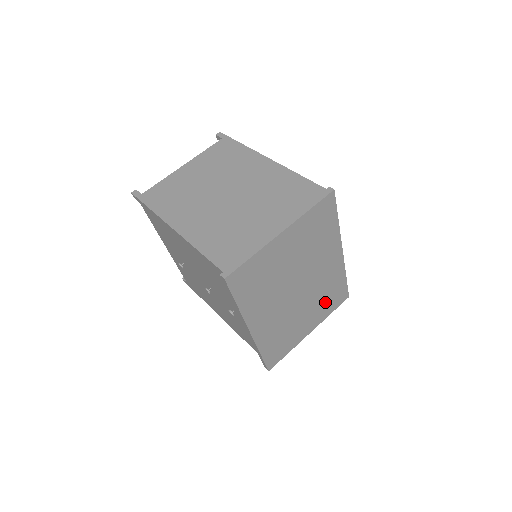
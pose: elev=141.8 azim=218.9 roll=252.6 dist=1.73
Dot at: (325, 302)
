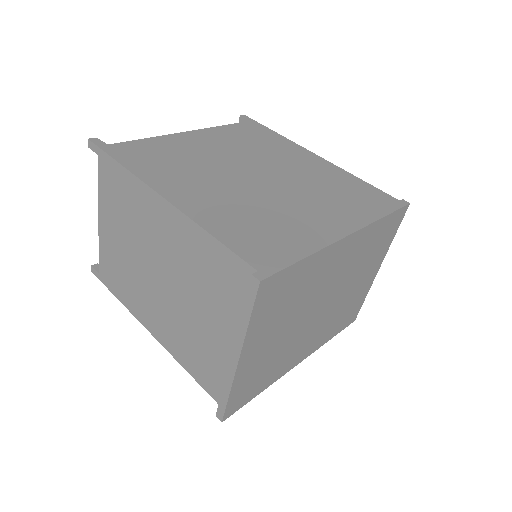
Dot at: (374, 251)
